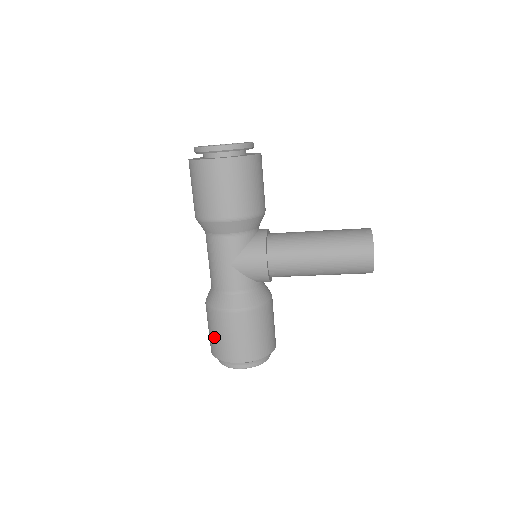
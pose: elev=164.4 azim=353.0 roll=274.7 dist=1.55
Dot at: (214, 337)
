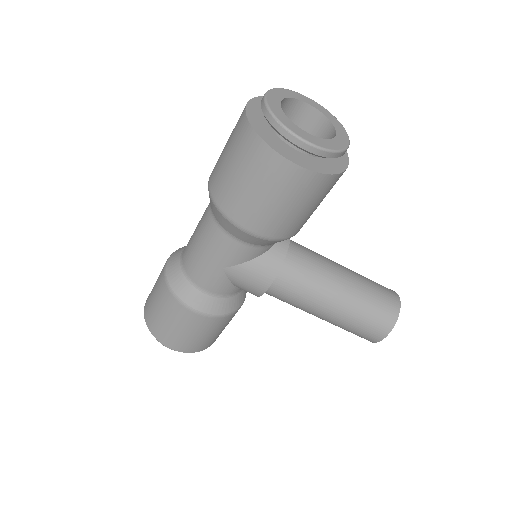
Dot at: (157, 313)
